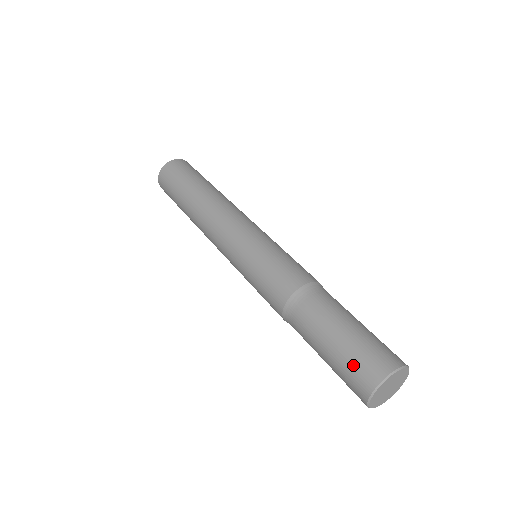
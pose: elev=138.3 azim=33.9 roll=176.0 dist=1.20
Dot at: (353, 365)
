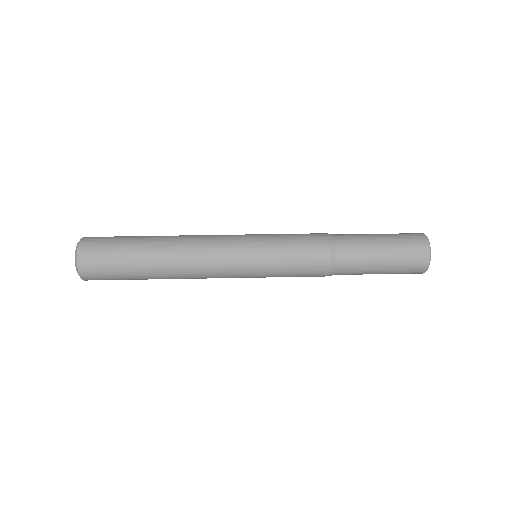
Dot at: (407, 245)
